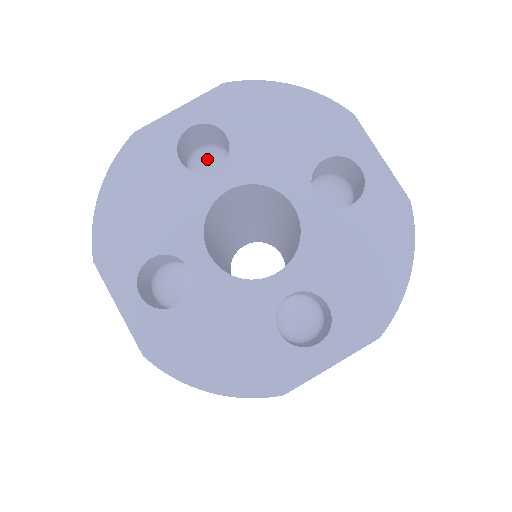
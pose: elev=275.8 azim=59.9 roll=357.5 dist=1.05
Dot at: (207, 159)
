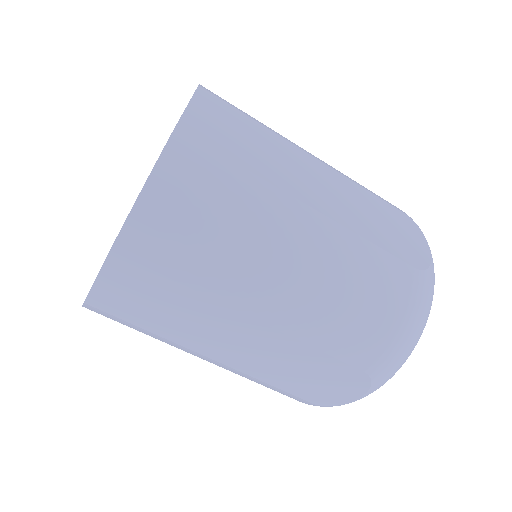
Dot at: occluded
